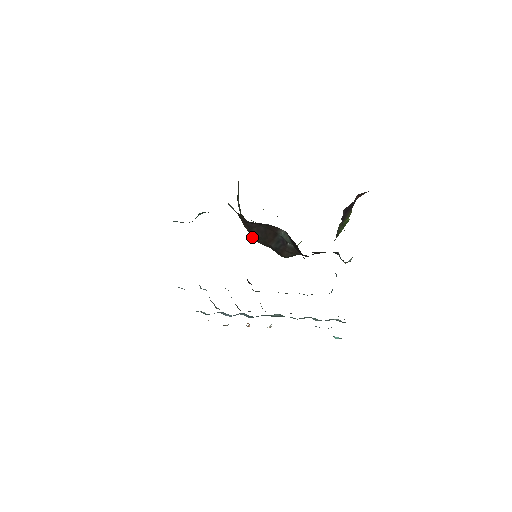
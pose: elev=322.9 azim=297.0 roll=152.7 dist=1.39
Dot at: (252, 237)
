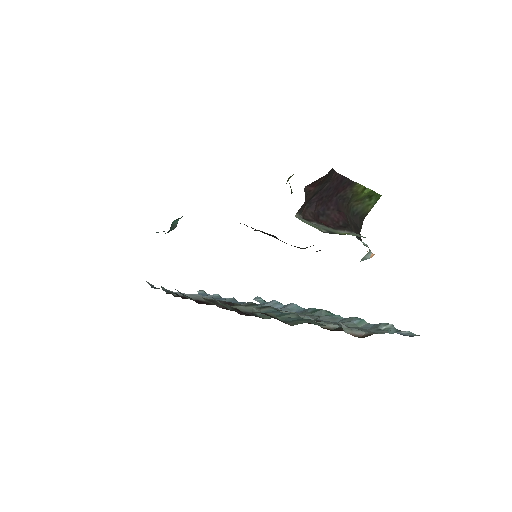
Dot at: occluded
